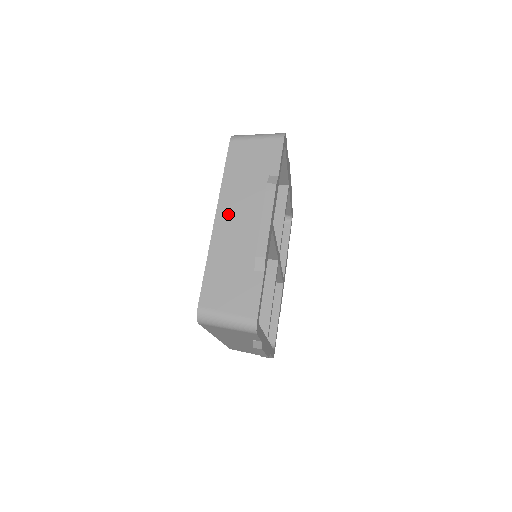
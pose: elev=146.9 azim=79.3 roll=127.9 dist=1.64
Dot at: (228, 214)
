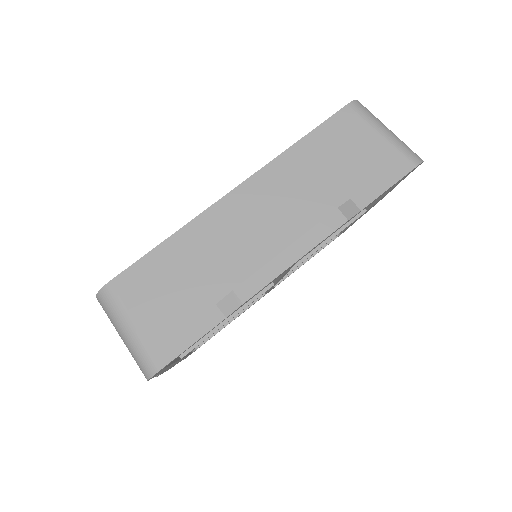
Dot at: occluded
